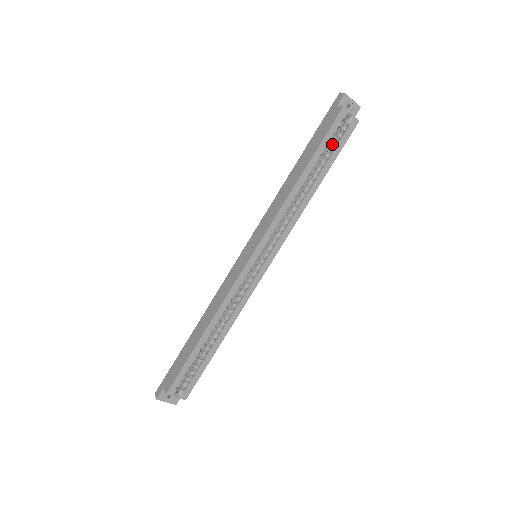
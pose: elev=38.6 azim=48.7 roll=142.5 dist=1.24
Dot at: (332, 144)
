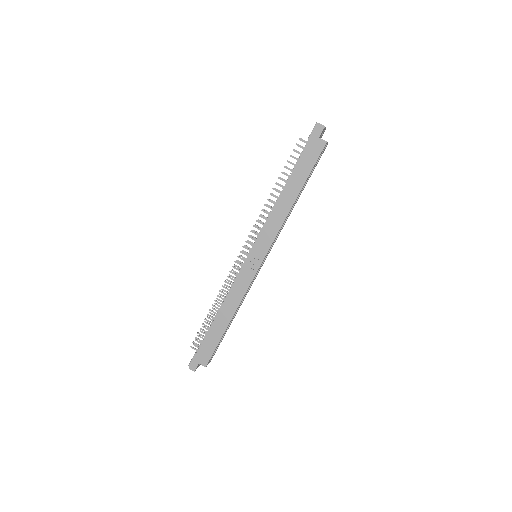
Dot at: occluded
